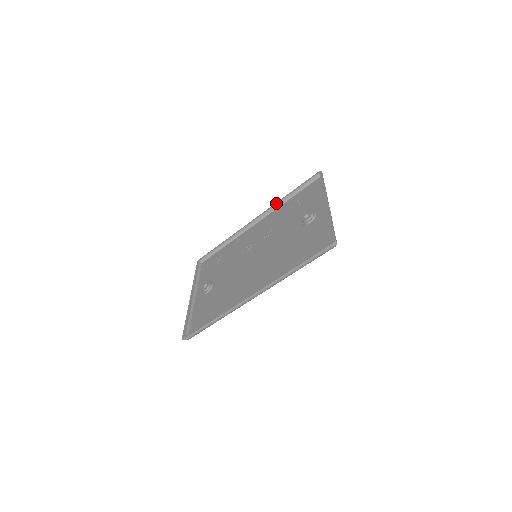
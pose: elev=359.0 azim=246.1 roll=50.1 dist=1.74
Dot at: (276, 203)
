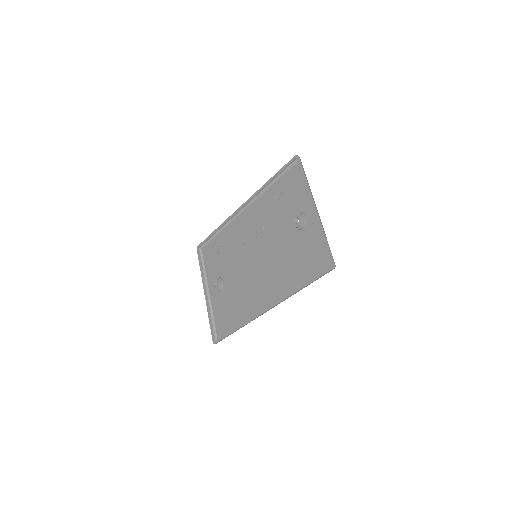
Dot at: (259, 190)
